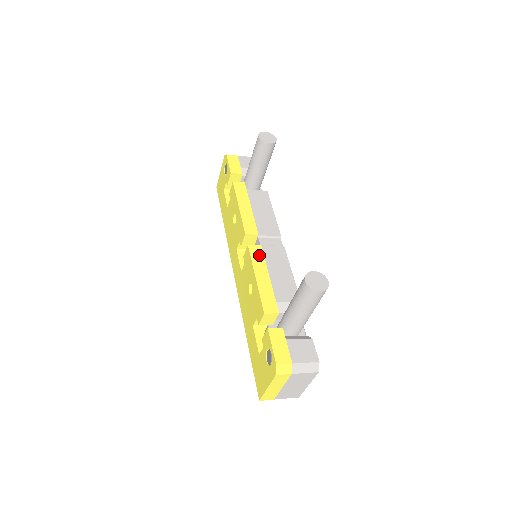
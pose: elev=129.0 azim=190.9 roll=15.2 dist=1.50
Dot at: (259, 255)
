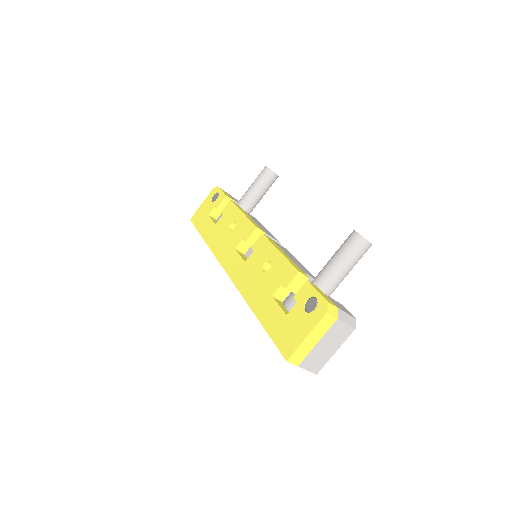
Dot at: (274, 242)
